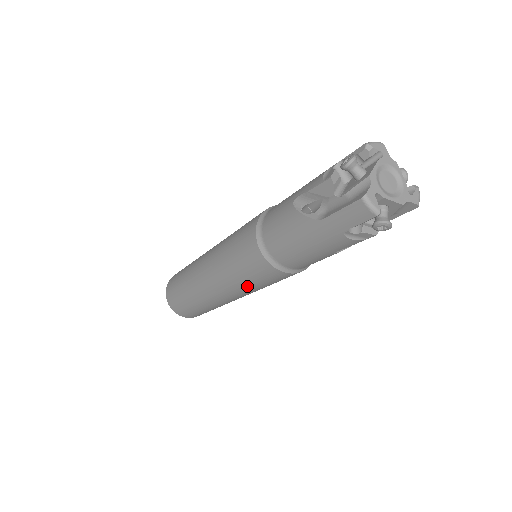
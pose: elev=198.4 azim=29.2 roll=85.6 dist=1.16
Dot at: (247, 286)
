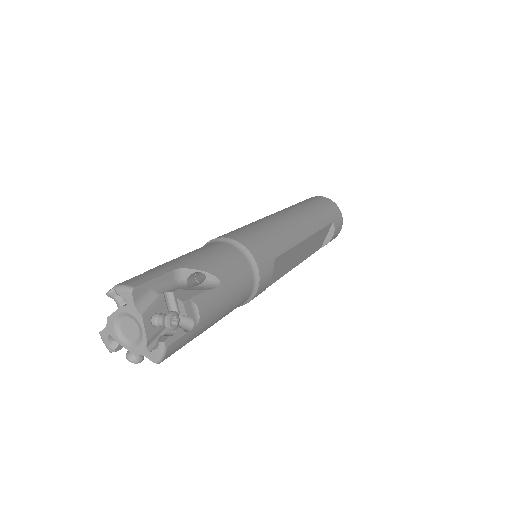
Dot at: occluded
